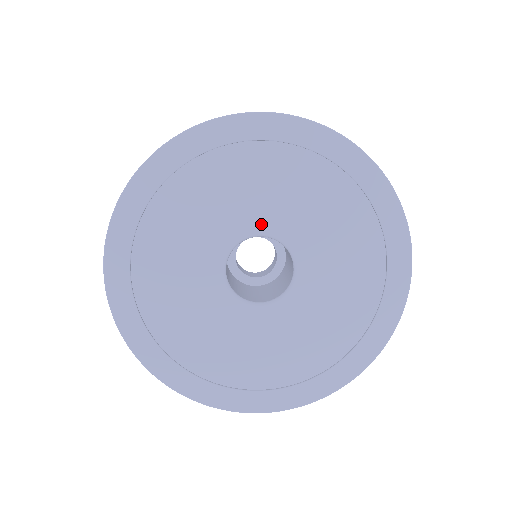
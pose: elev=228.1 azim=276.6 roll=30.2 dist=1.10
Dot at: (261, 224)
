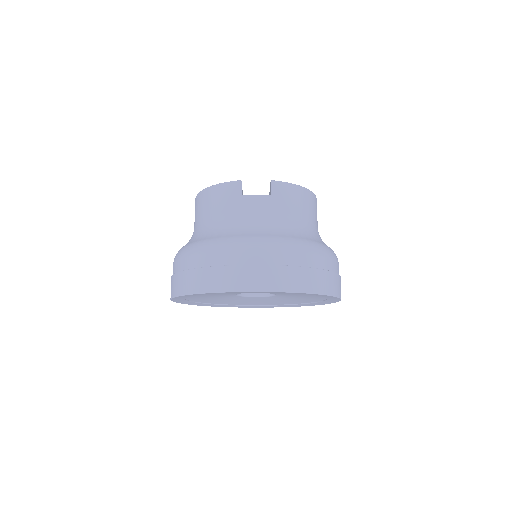
Dot at: occluded
